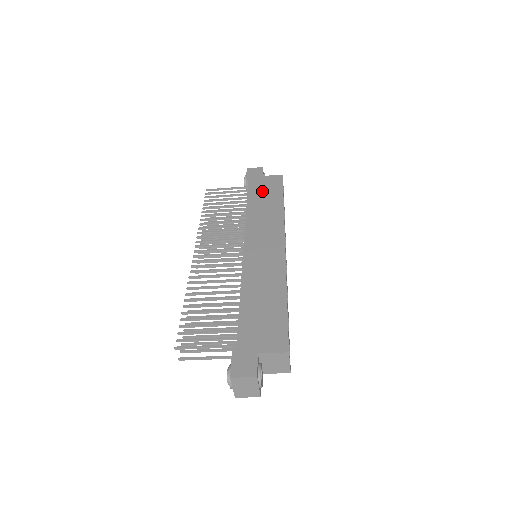
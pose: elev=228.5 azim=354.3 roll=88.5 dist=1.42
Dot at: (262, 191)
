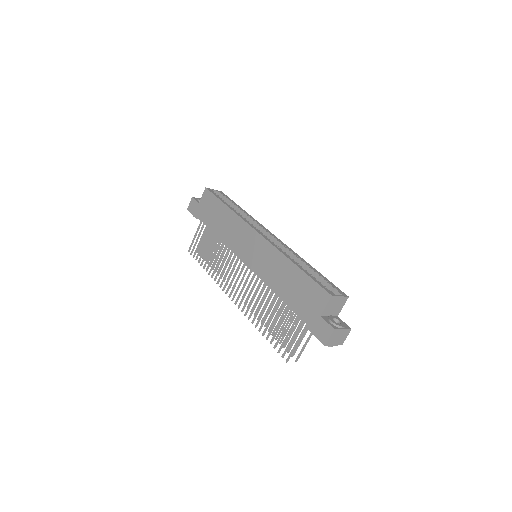
Dot at: (210, 214)
